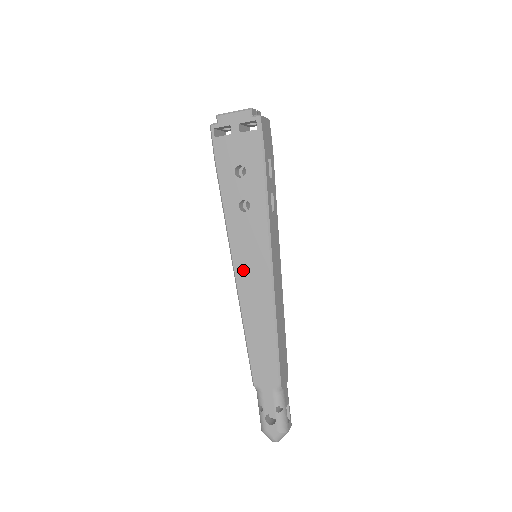
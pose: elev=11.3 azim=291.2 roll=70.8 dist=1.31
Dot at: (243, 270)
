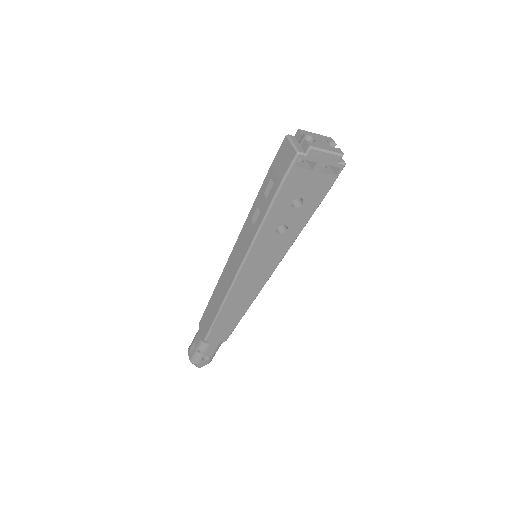
Dot at: (248, 273)
